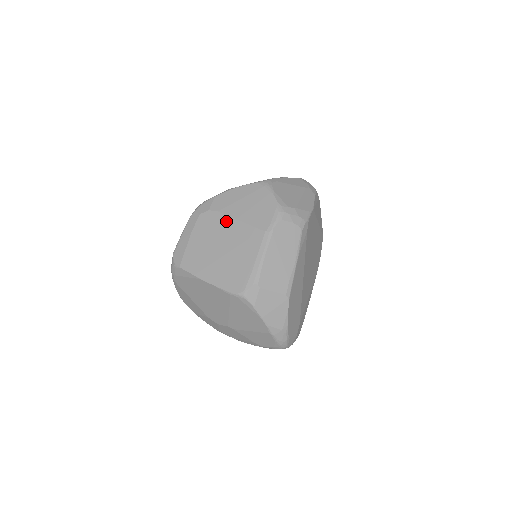
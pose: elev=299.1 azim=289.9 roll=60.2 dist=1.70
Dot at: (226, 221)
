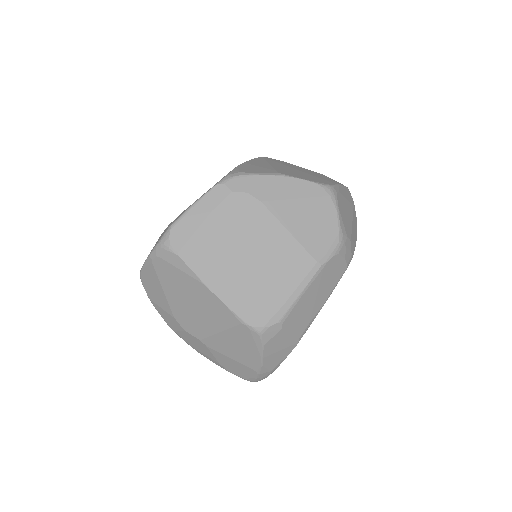
Dot at: (269, 221)
